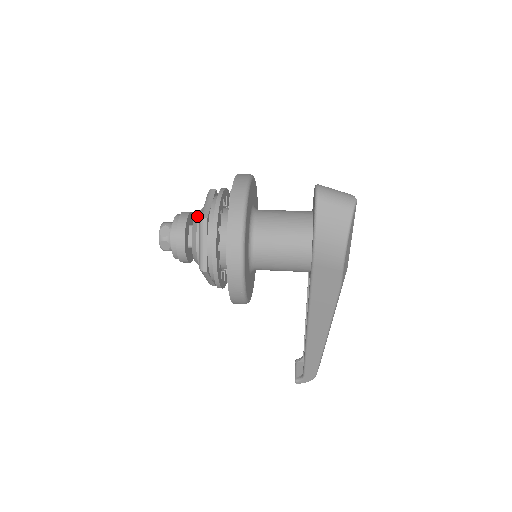
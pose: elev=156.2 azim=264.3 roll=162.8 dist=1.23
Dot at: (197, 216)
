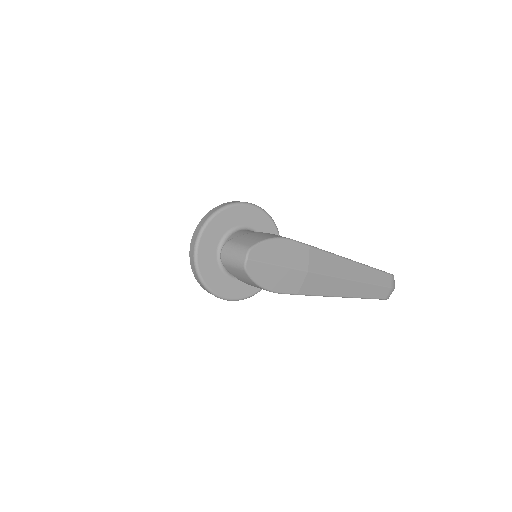
Dot at: occluded
